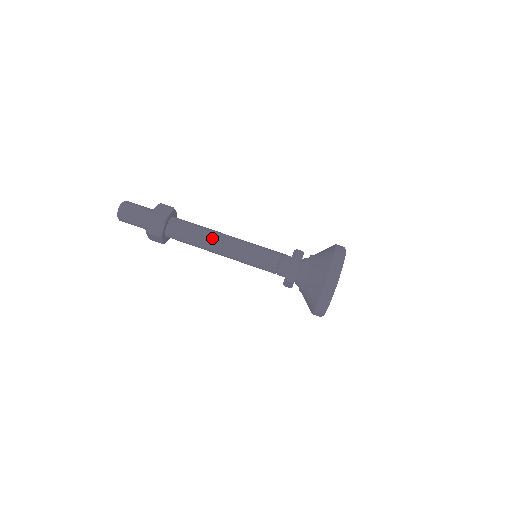
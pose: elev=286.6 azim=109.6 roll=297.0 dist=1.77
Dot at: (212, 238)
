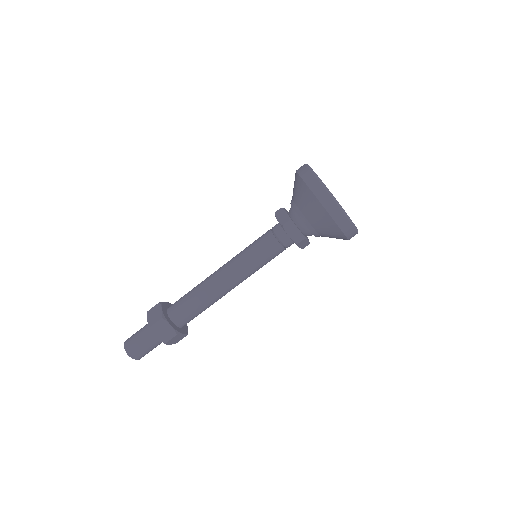
Dot at: (219, 296)
